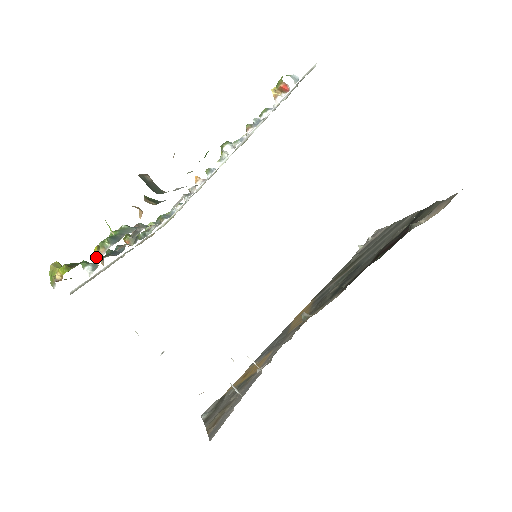
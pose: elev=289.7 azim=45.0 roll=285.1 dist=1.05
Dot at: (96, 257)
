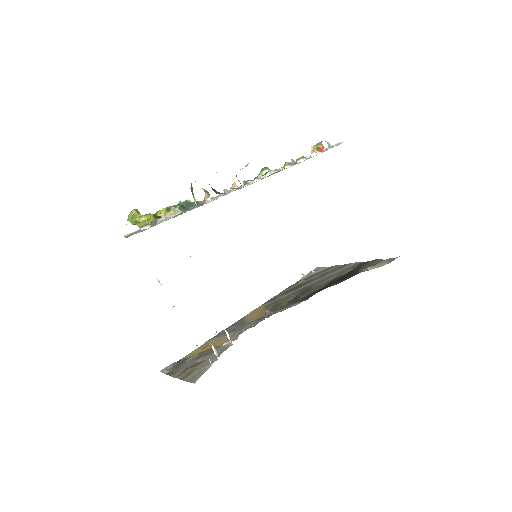
Dot at: occluded
